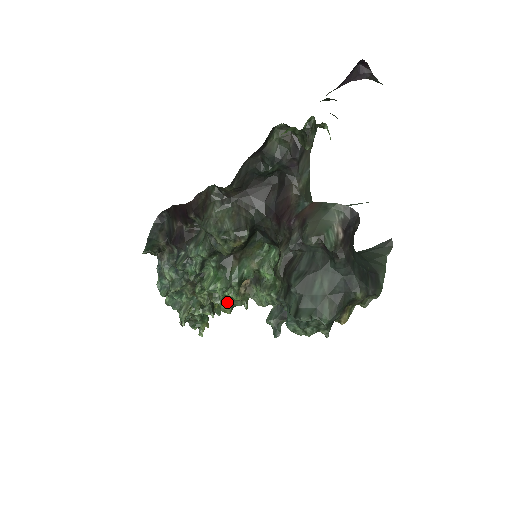
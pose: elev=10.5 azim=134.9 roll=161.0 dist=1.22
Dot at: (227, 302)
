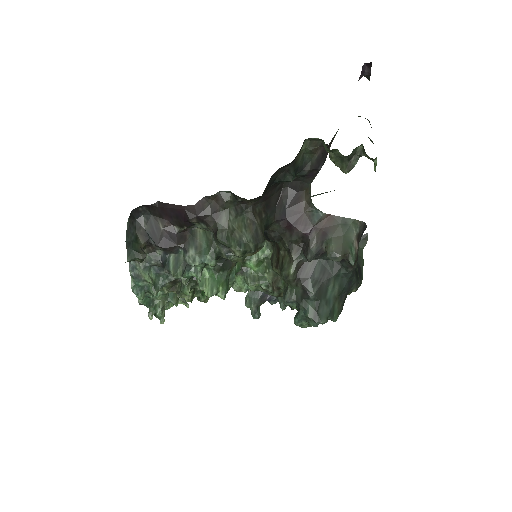
Dot at: occluded
